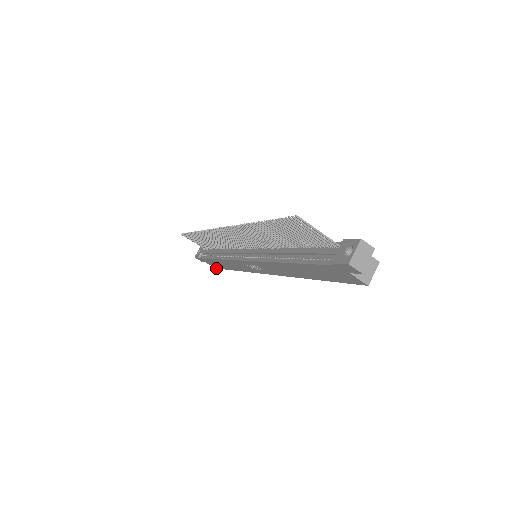
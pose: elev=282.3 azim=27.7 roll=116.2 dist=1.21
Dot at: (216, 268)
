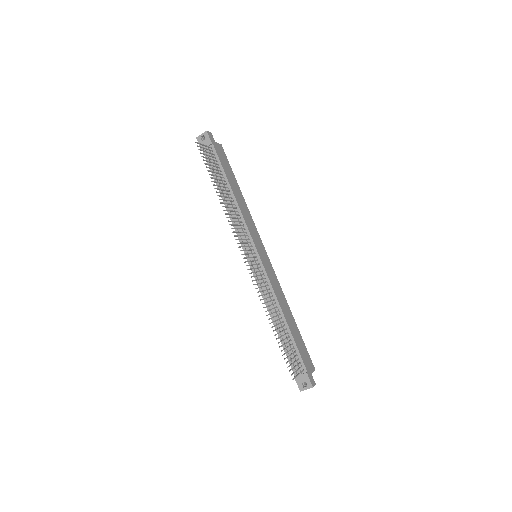
Dot at: occluded
